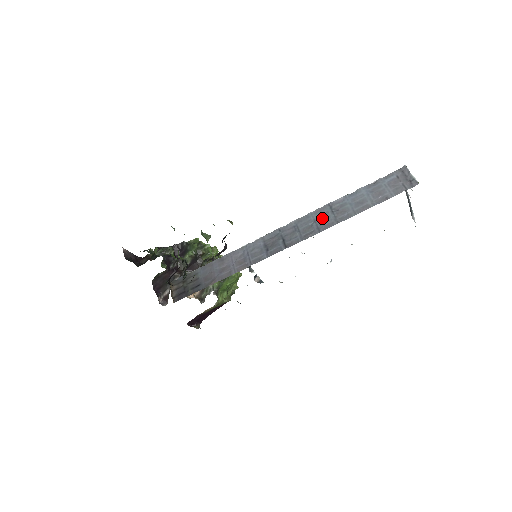
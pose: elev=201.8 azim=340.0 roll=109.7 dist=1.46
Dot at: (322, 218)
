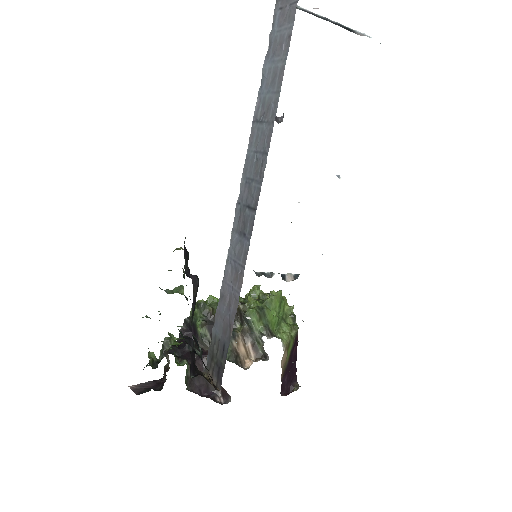
Dot at: (258, 140)
